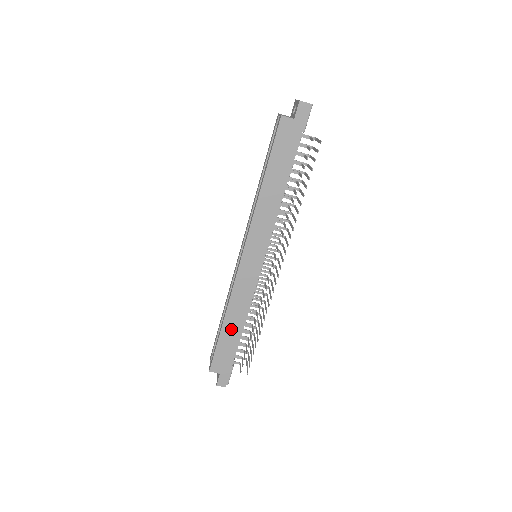
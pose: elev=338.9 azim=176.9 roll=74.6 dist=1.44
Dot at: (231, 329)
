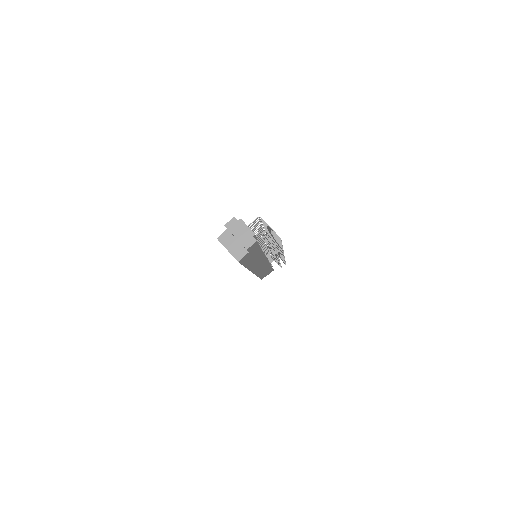
Dot at: (264, 272)
